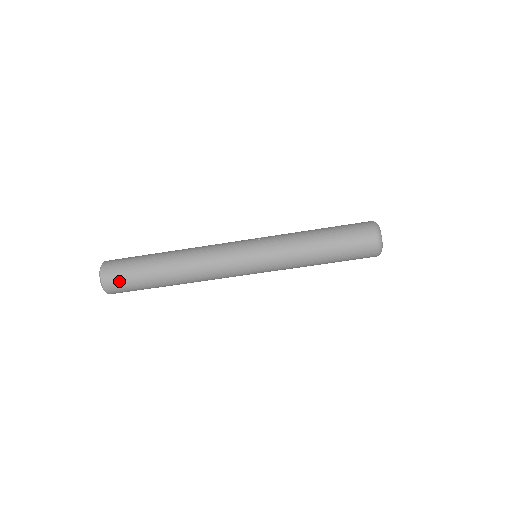
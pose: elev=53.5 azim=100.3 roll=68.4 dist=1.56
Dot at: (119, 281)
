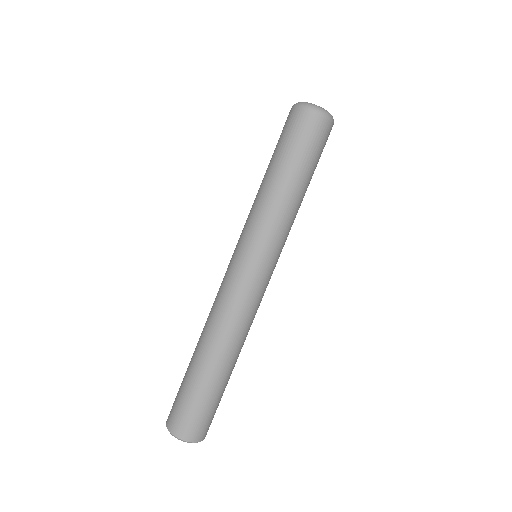
Dot at: (174, 405)
